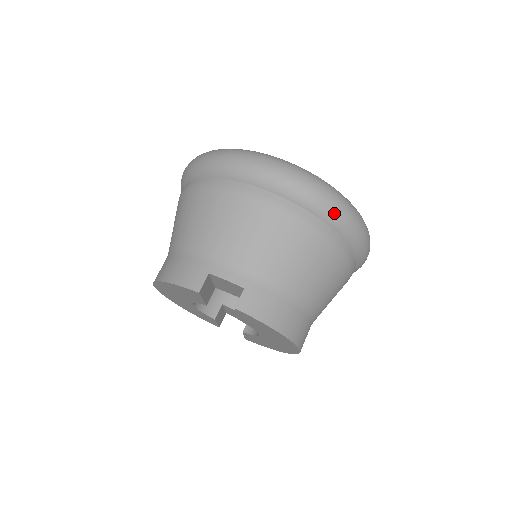
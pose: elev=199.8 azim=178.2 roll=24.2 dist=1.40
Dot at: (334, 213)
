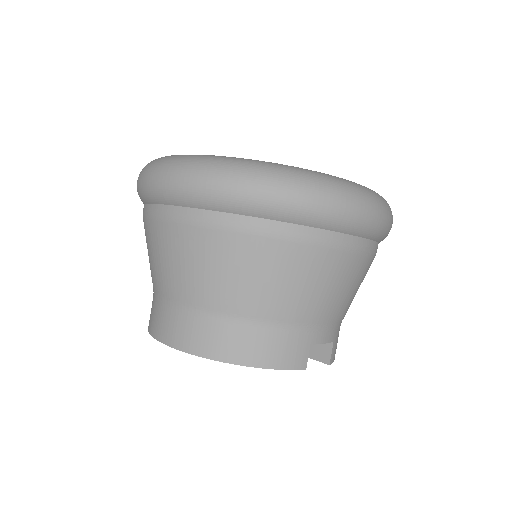
Dot at: occluded
